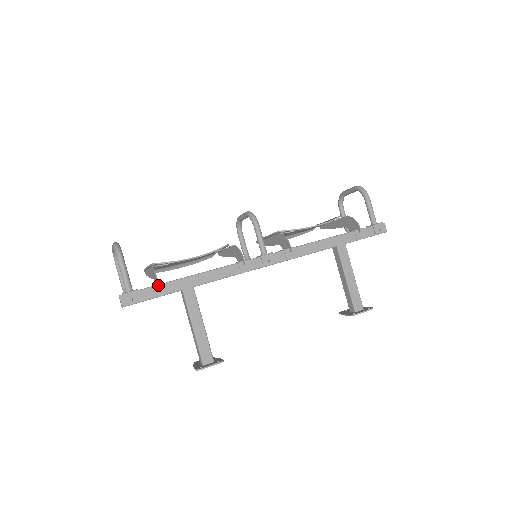
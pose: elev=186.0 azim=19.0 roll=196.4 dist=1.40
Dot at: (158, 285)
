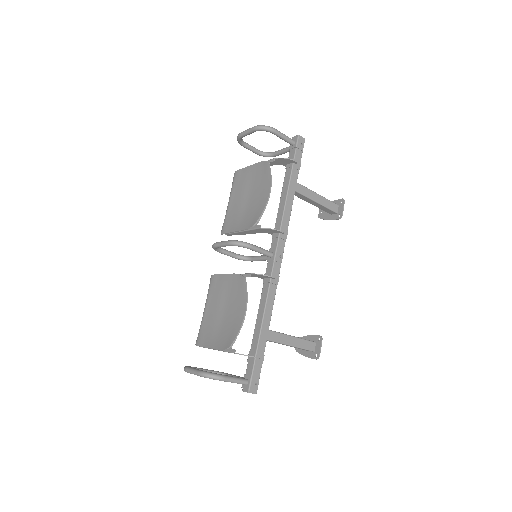
Dot at: (257, 358)
